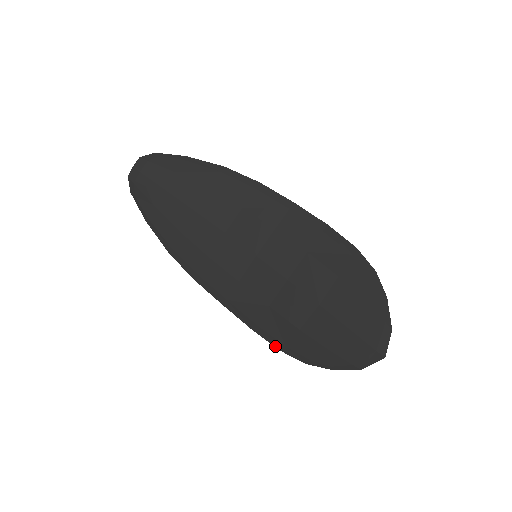
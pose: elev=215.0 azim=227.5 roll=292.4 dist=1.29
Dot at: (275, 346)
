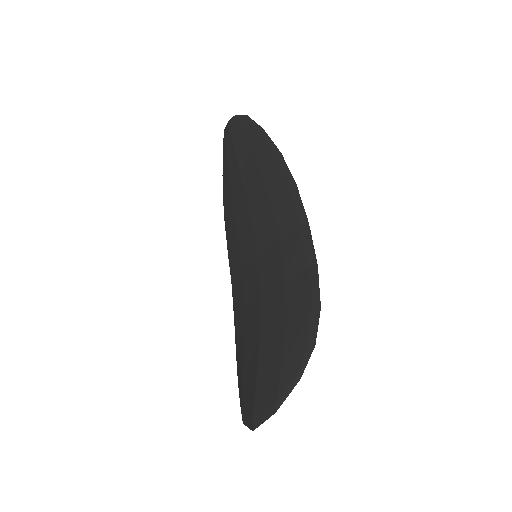
Dot at: (236, 347)
